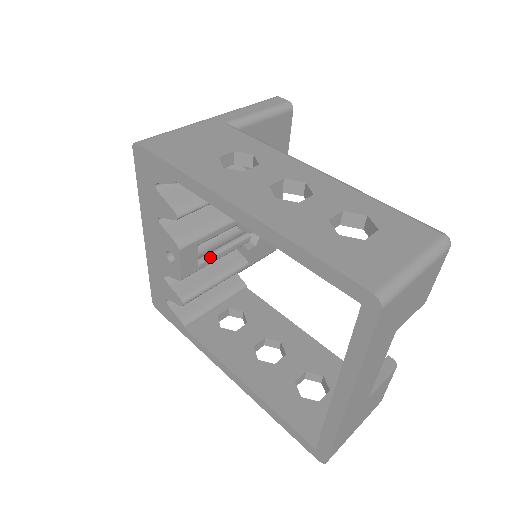
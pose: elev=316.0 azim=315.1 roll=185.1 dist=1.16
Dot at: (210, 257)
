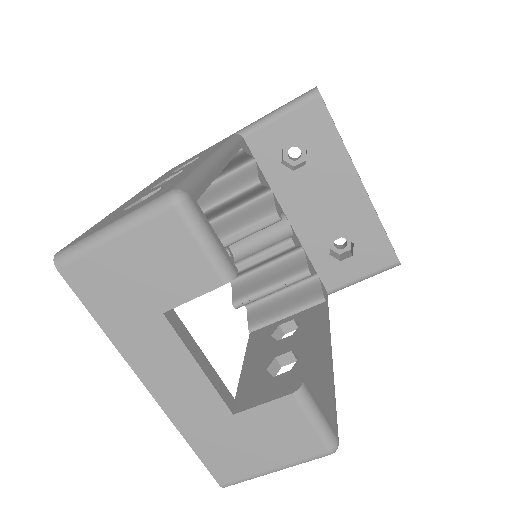
Dot at: (244, 261)
